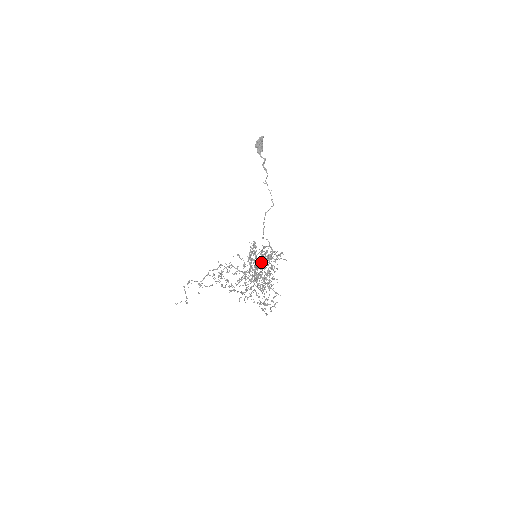
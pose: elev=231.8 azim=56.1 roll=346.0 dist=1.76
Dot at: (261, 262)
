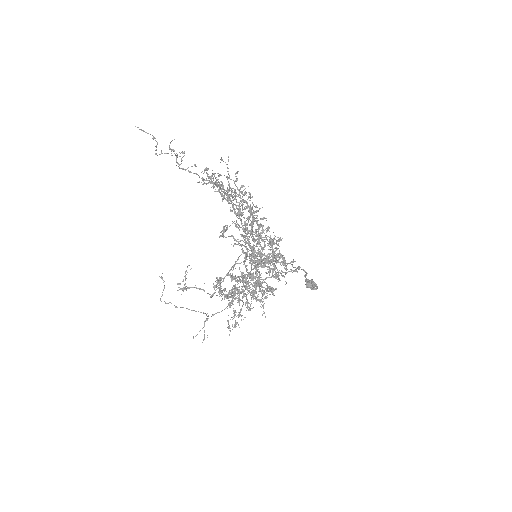
Dot at: occluded
